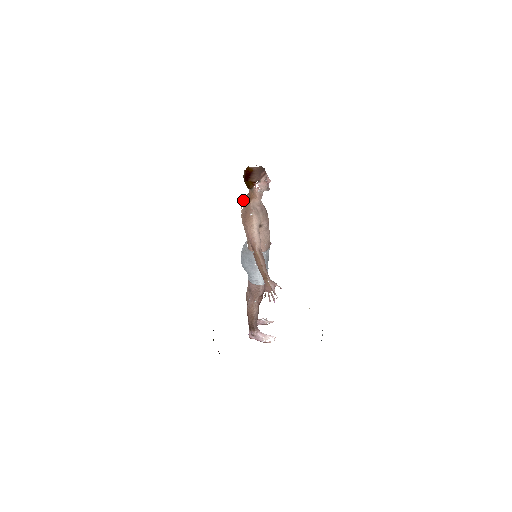
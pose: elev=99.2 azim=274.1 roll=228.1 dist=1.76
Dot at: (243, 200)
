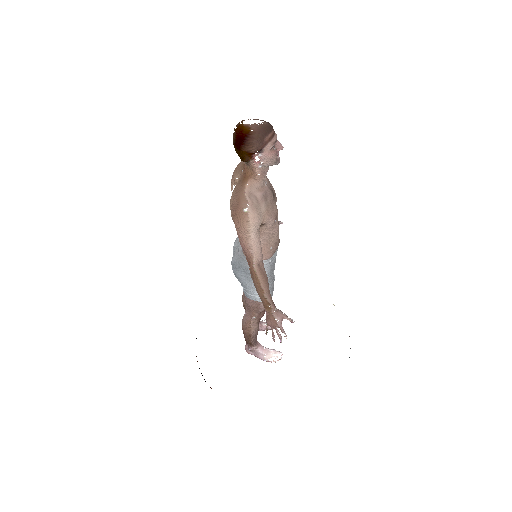
Dot at: (234, 175)
